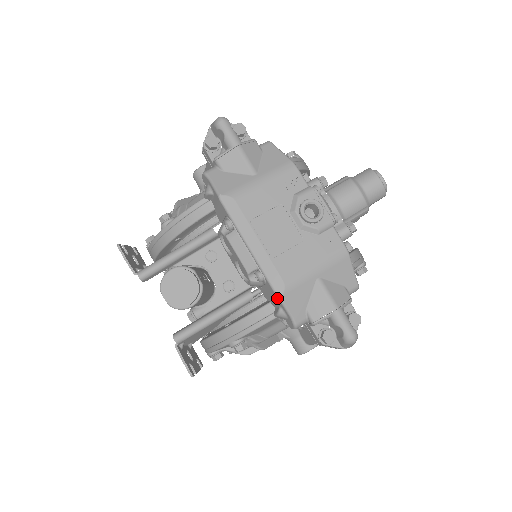
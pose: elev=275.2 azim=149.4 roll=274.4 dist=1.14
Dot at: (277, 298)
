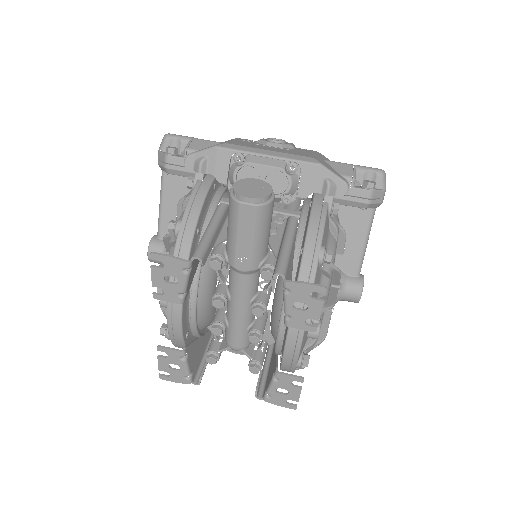
Dot at: (318, 166)
